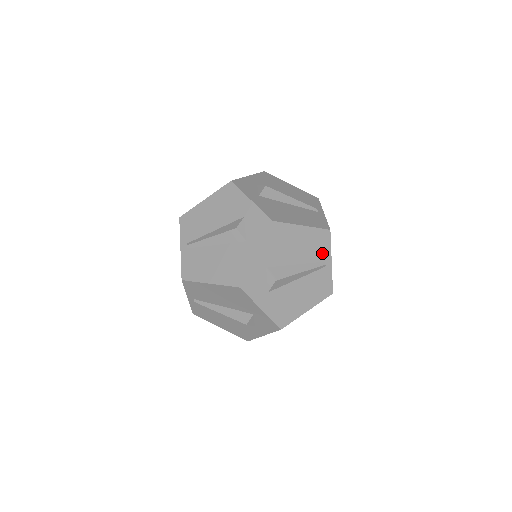
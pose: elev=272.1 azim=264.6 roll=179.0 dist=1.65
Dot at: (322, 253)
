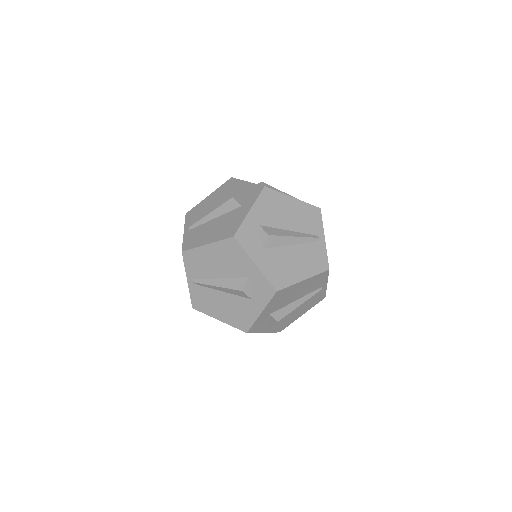
Dot at: (314, 227)
